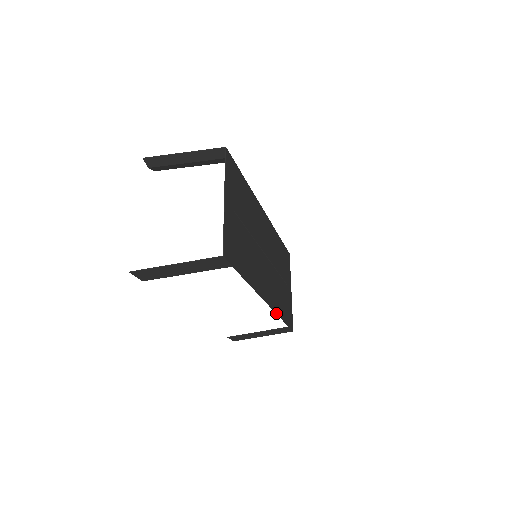
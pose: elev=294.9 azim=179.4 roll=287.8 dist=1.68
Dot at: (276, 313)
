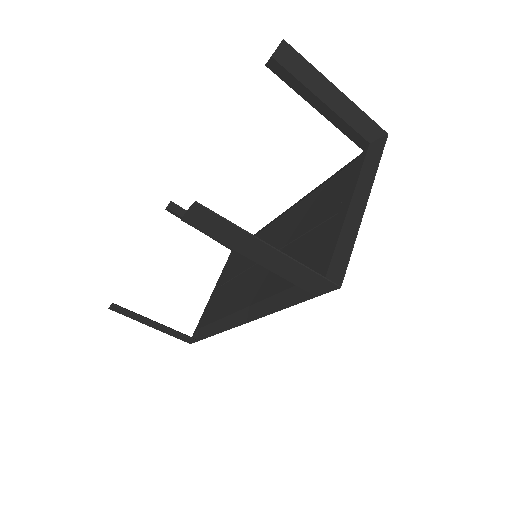
Dot at: (221, 332)
